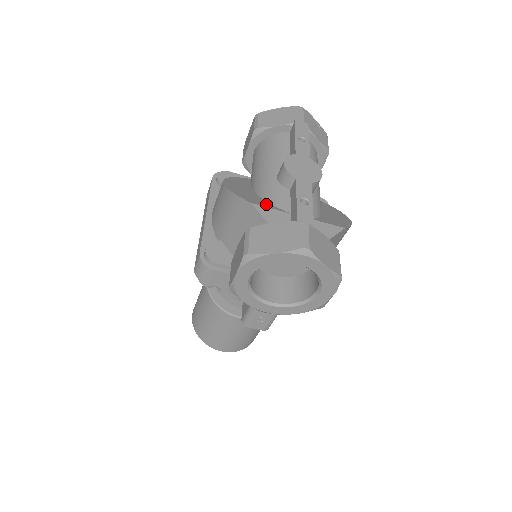
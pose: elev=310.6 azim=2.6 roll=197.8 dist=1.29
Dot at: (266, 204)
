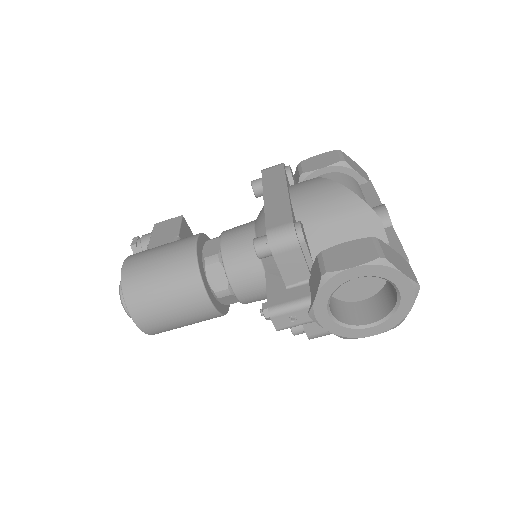
Dot at: occluded
